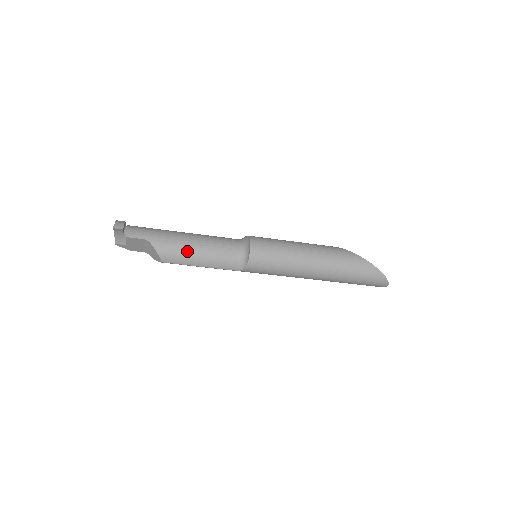
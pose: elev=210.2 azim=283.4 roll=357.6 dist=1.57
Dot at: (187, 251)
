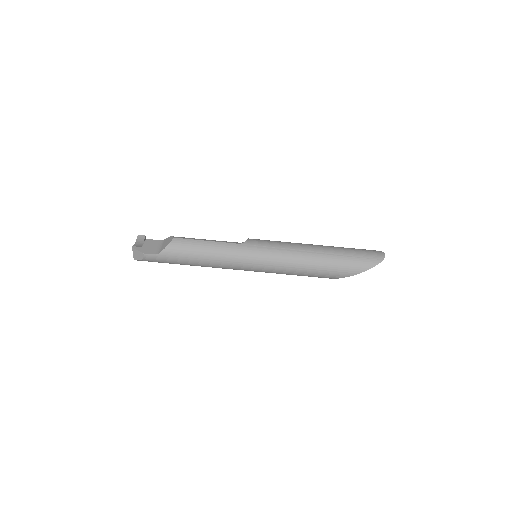
Dot at: occluded
